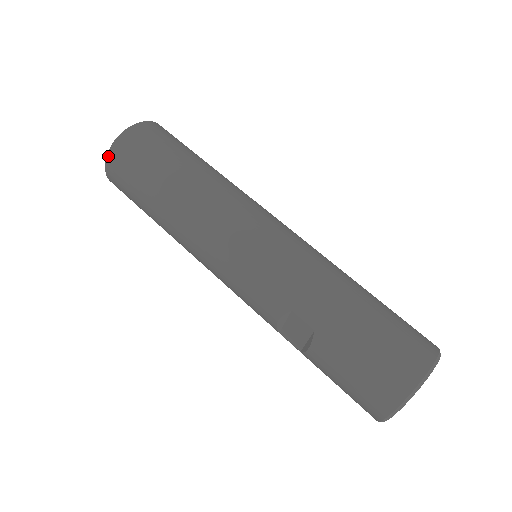
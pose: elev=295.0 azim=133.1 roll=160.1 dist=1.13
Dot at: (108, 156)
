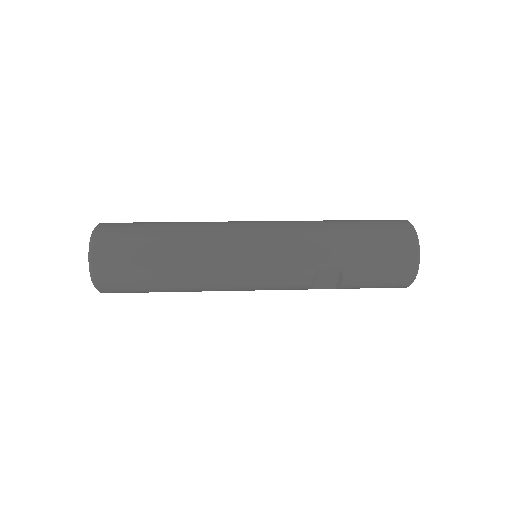
Dot at: (94, 277)
